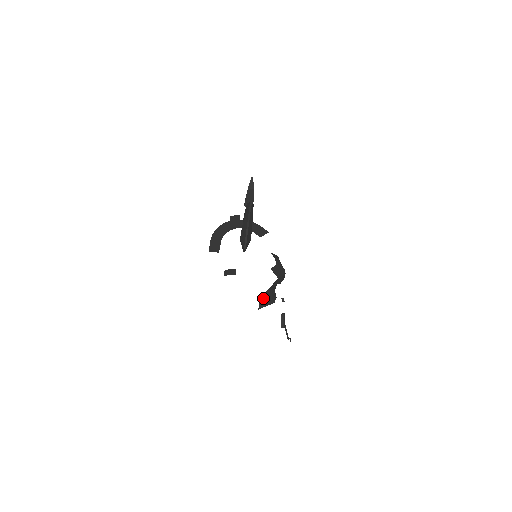
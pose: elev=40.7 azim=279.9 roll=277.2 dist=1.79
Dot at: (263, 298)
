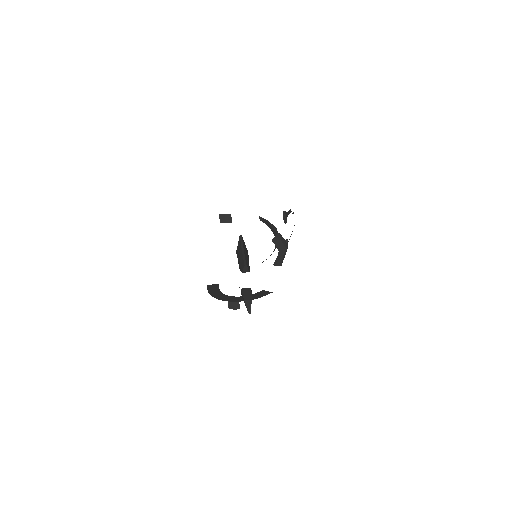
Dot at: occluded
